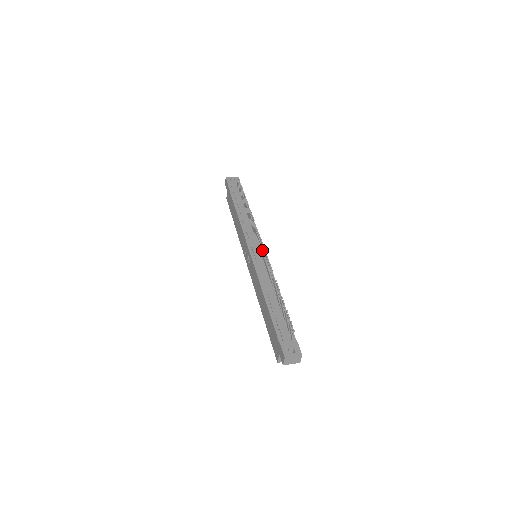
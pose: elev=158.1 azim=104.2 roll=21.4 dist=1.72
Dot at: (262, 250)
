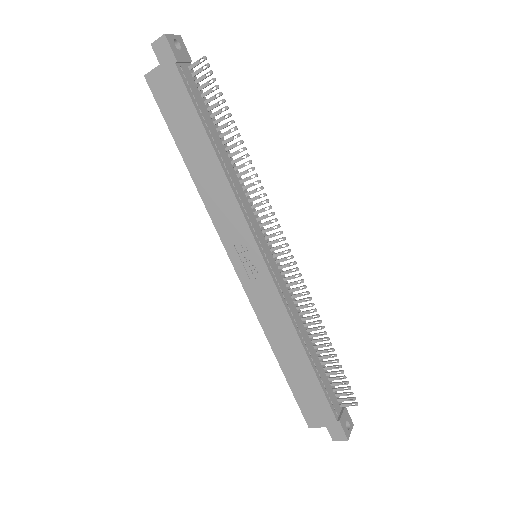
Dot at: (285, 260)
